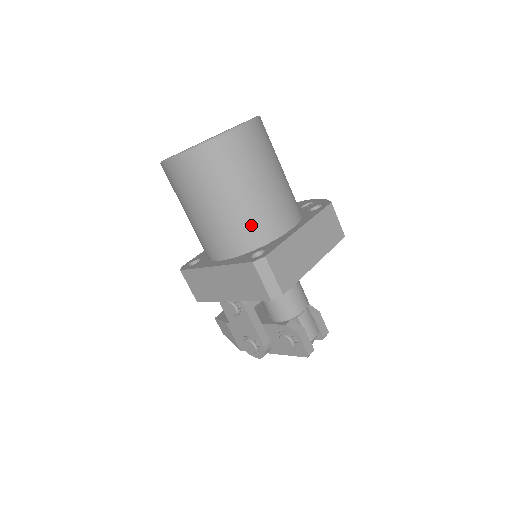
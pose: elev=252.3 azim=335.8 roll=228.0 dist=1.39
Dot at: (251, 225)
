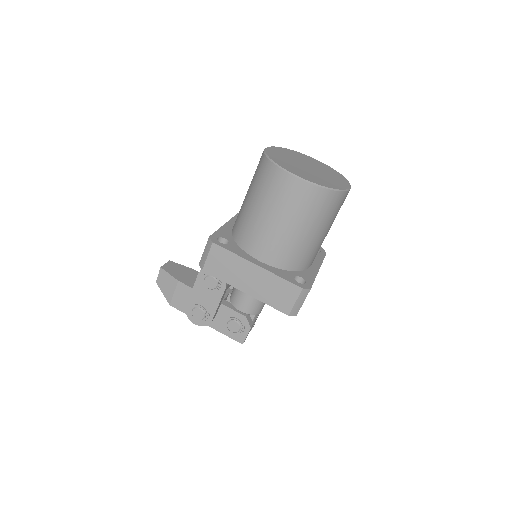
Dot at: (304, 255)
